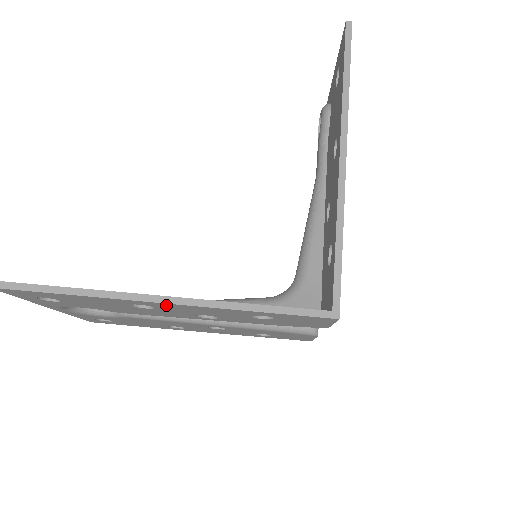
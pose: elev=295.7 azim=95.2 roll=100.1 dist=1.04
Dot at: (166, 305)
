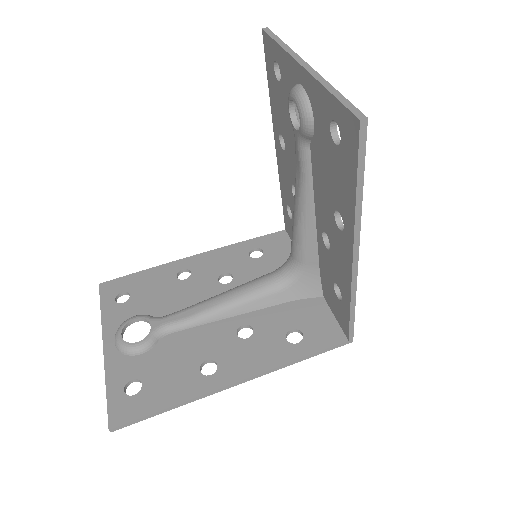
Dot at: (235, 377)
